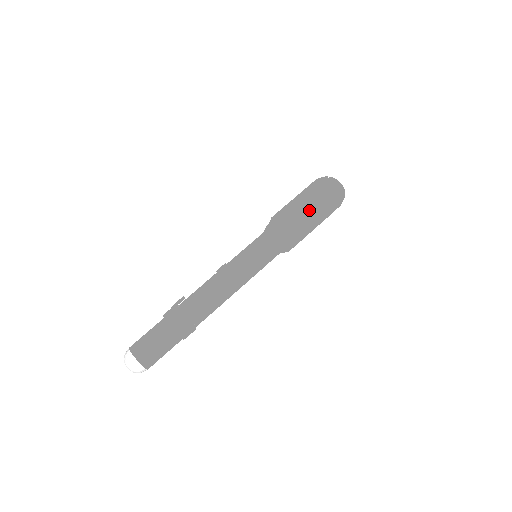
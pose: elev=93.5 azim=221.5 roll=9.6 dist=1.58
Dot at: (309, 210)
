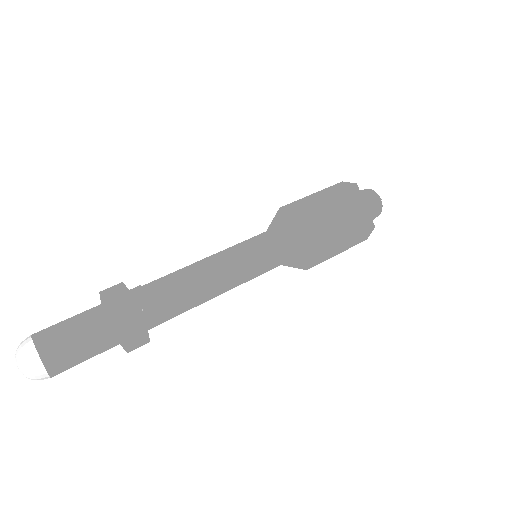
Dot at: (332, 208)
